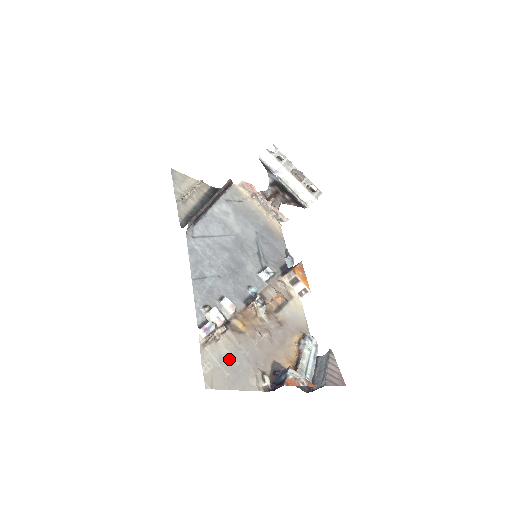
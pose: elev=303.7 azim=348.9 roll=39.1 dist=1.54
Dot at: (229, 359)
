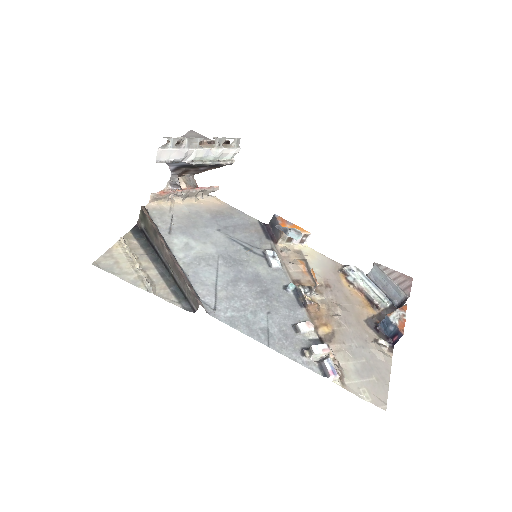
Dot at: (359, 366)
